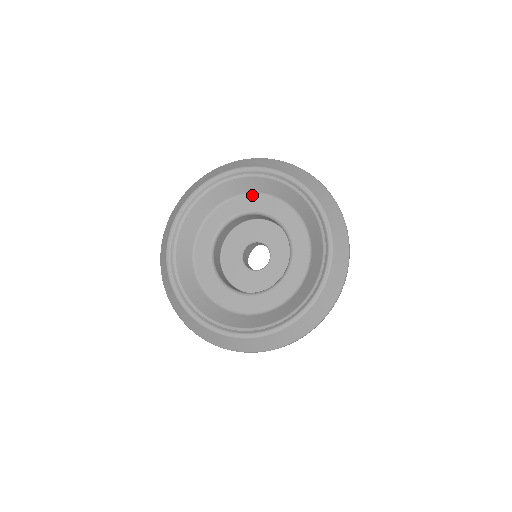
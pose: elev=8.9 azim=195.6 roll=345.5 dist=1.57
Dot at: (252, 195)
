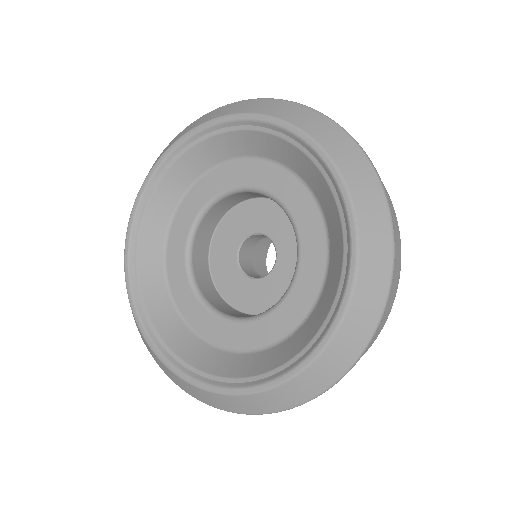
Dot at: (233, 162)
